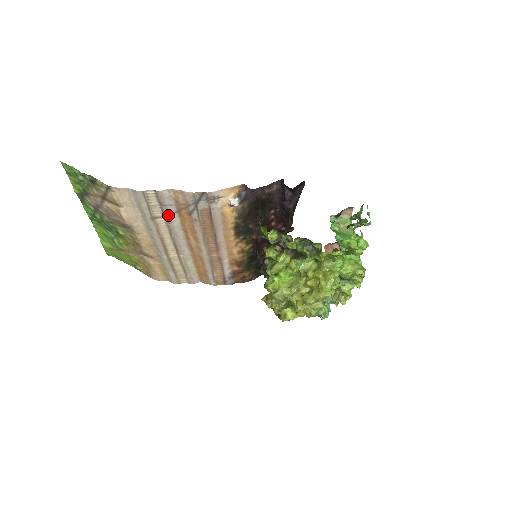
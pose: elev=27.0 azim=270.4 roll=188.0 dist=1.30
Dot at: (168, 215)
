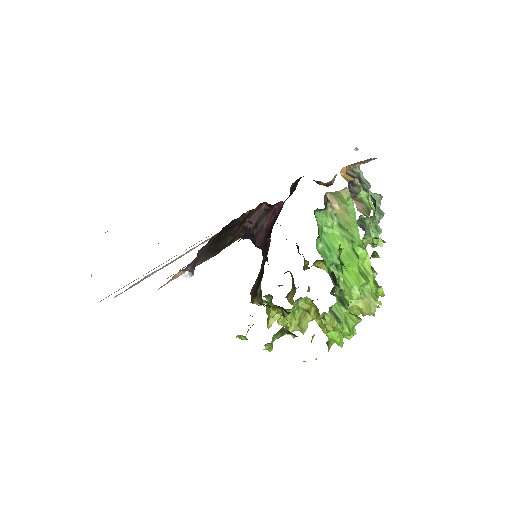
Dot at: occluded
